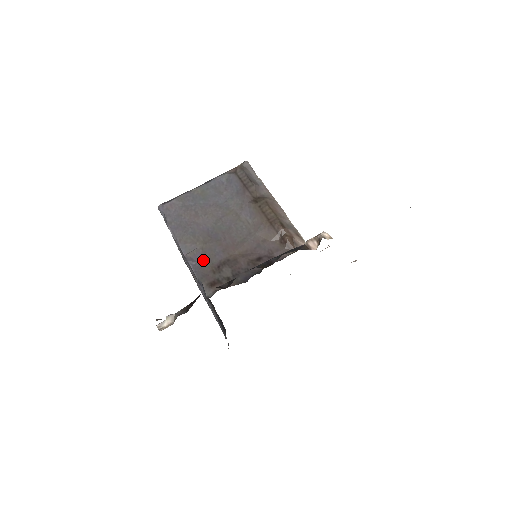
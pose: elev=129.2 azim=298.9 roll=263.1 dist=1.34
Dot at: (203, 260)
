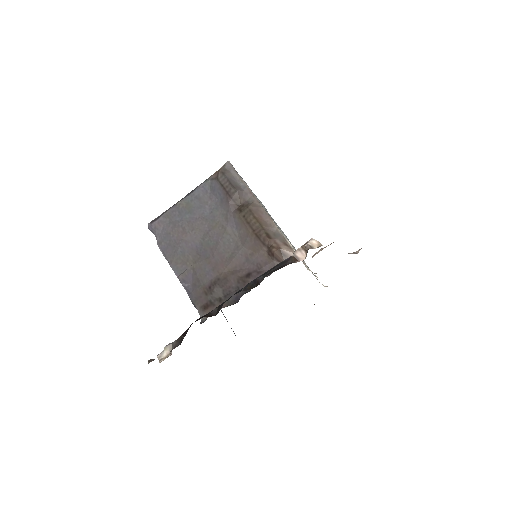
Dot at: (195, 281)
